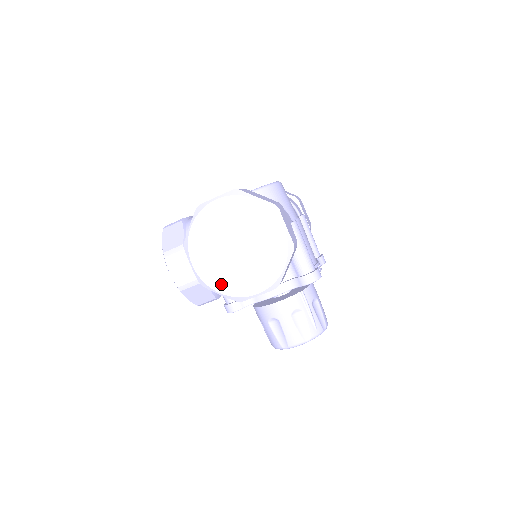
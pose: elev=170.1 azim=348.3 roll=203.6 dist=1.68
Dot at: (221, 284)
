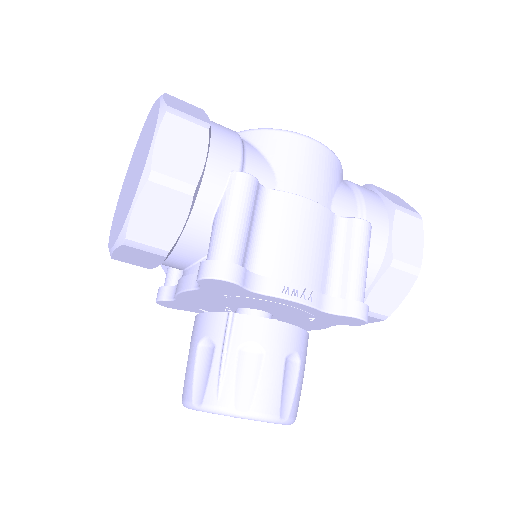
Dot at: (113, 227)
